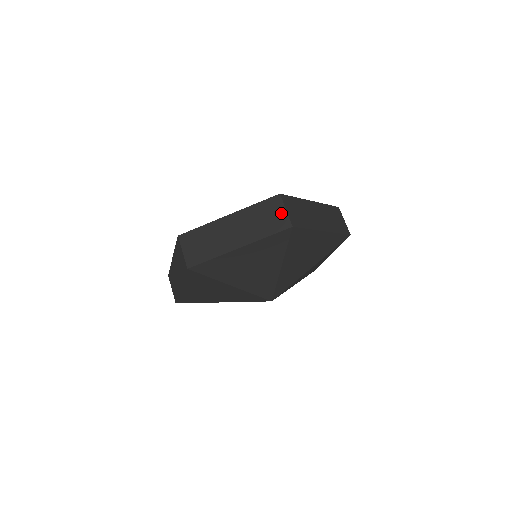
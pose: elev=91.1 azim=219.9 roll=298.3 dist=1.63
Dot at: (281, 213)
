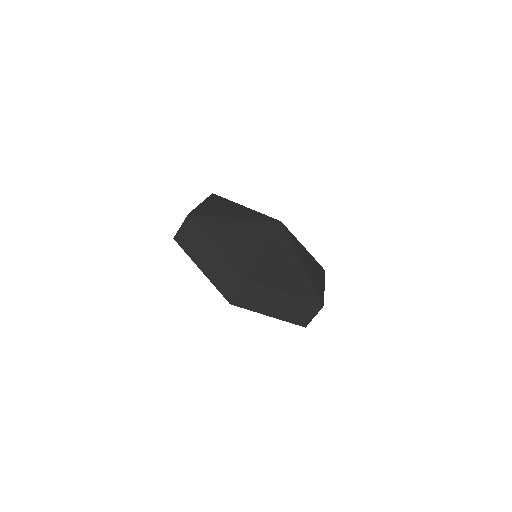
Dot at: (311, 317)
